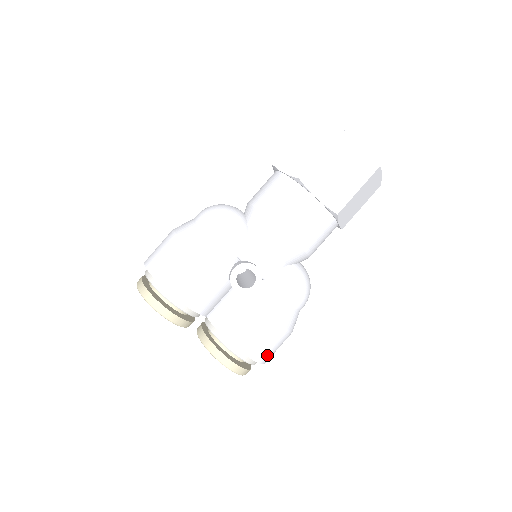
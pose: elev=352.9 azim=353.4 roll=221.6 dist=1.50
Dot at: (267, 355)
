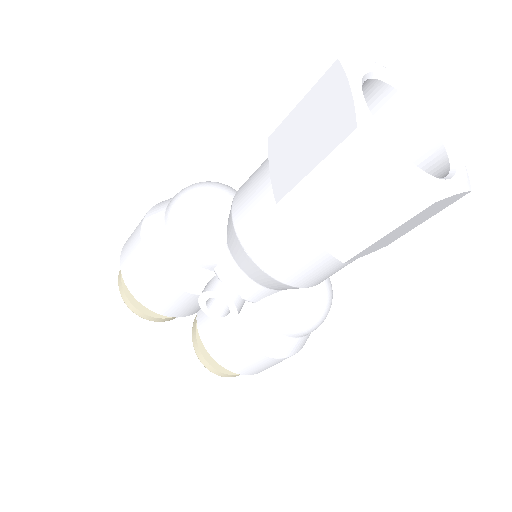
Dot at: (262, 370)
